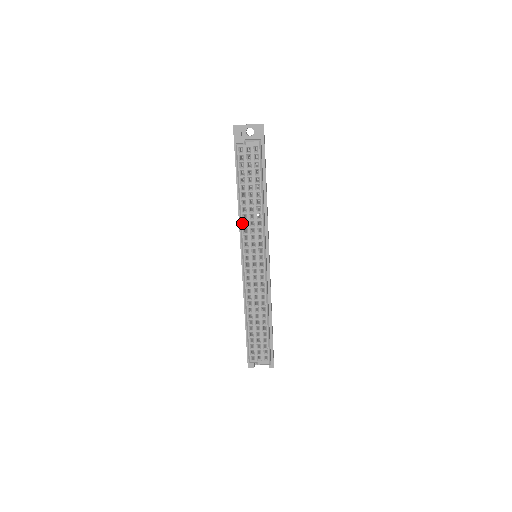
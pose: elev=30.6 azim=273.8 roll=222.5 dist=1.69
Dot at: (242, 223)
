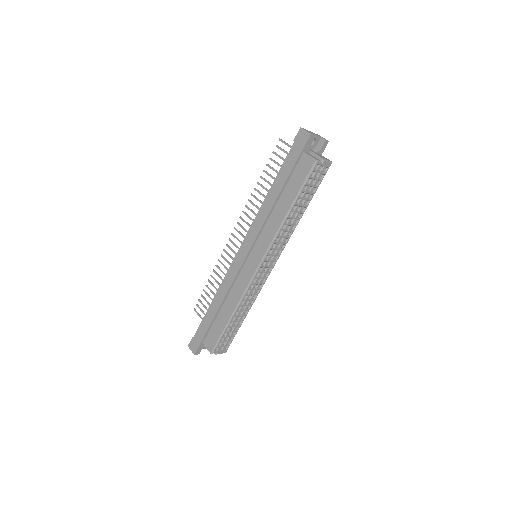
Dot at: (279, 232)
